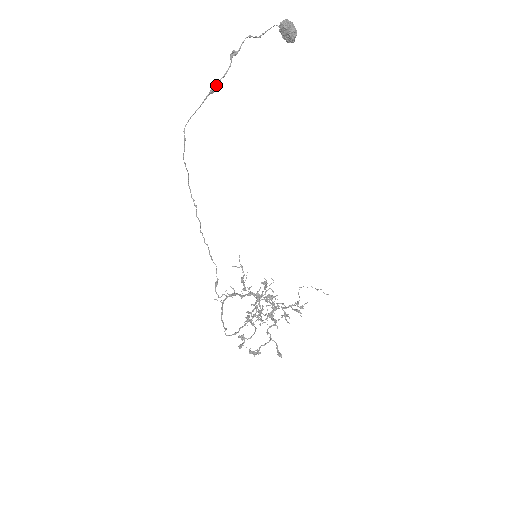
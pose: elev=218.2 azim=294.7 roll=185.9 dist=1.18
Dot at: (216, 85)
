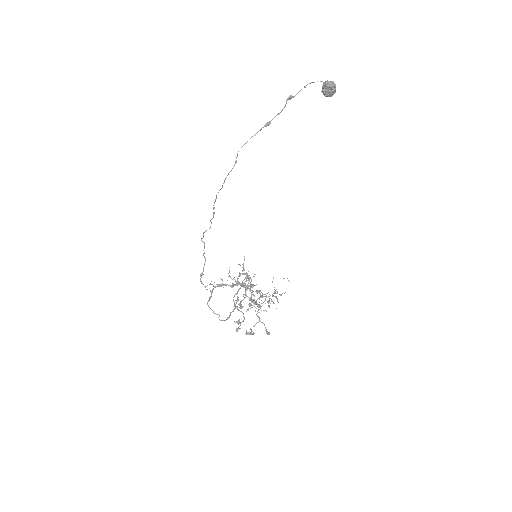
Dot at: occluded
